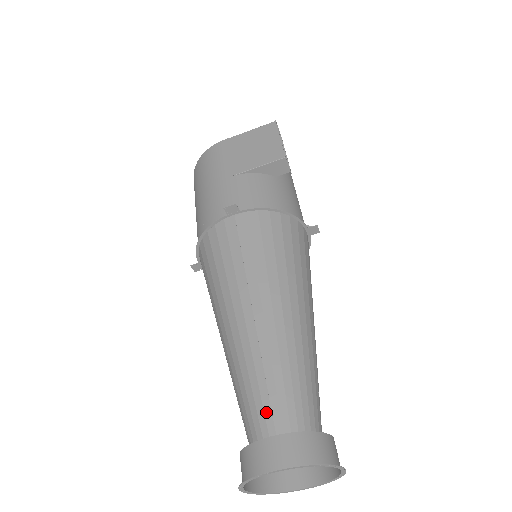
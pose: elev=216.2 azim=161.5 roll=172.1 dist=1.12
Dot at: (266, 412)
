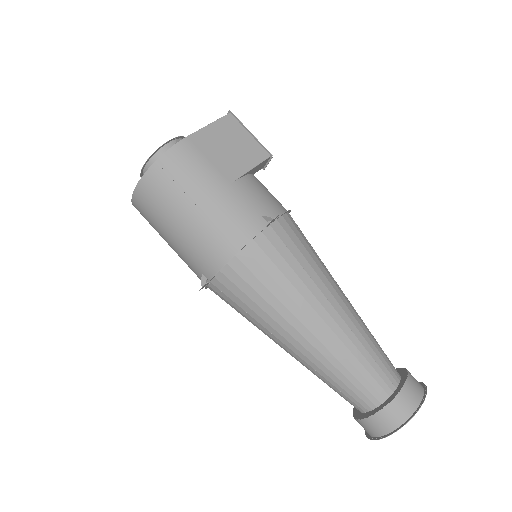
Dot at: (382, 376)
